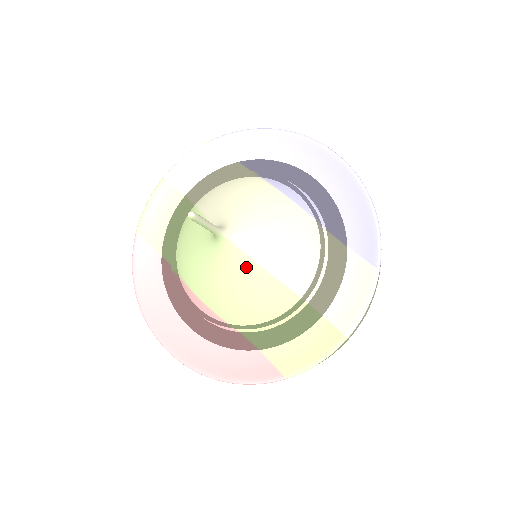
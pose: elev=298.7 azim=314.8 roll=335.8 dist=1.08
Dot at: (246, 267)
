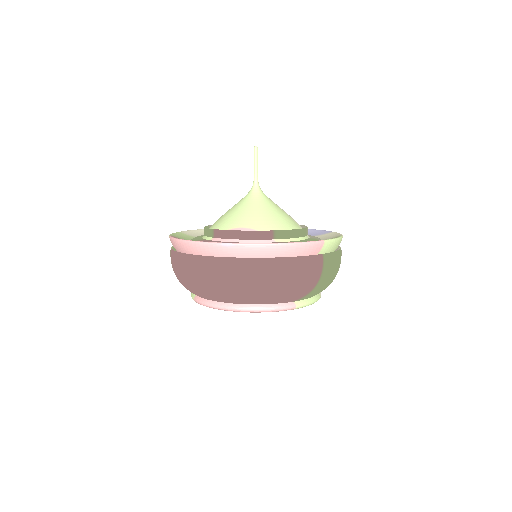
Dot at: (273, 204)
